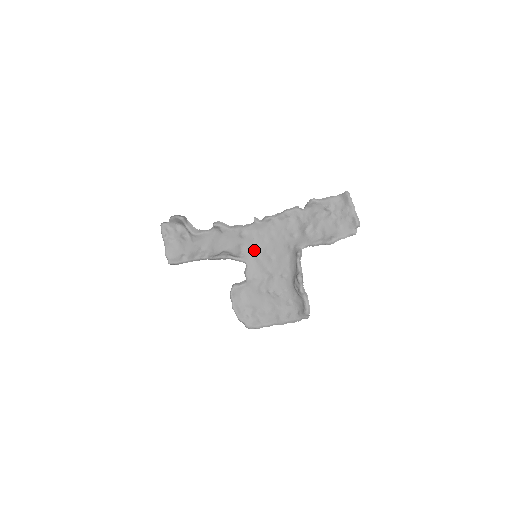
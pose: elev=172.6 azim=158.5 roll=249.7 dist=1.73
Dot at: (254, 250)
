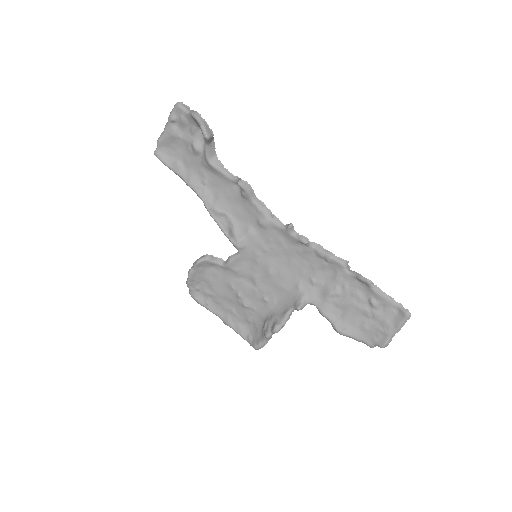
Dot at: (260, 249)
